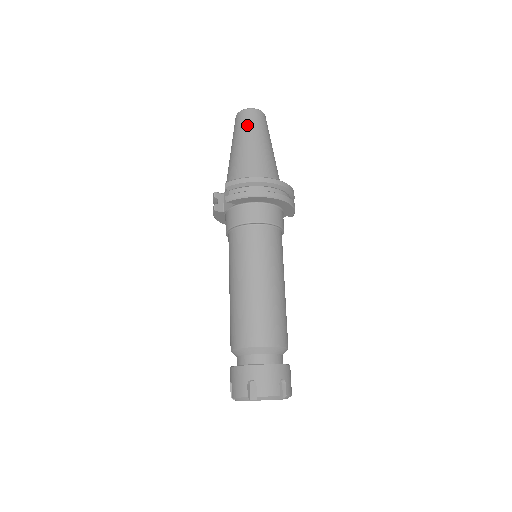
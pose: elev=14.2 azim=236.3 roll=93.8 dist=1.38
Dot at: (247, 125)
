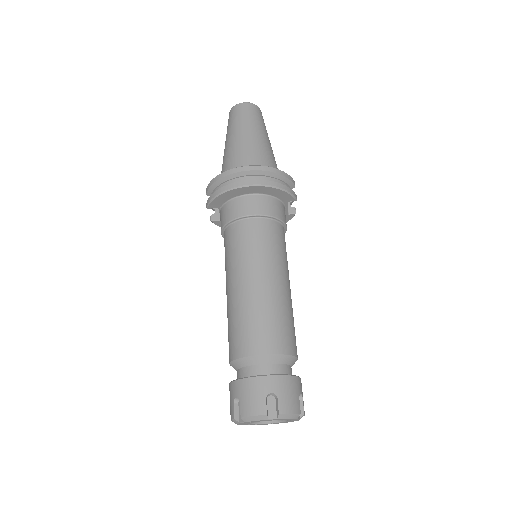
Dot at: (231, 123)
